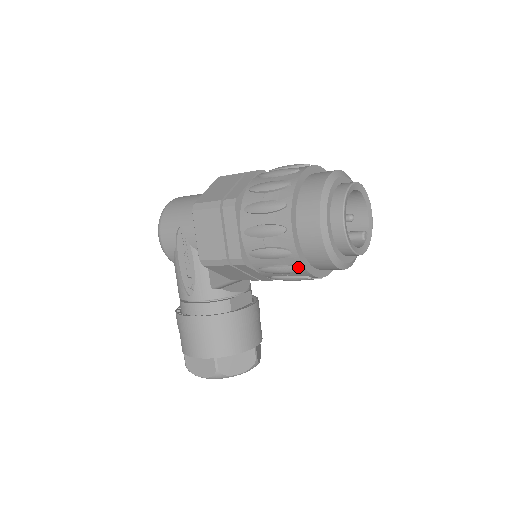
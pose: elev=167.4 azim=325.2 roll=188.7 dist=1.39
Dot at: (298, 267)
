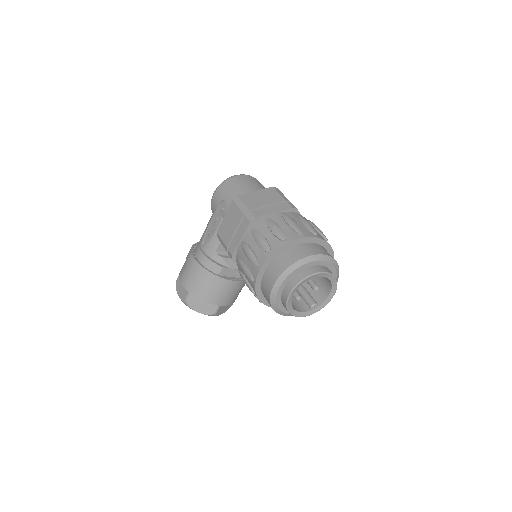
Dot at: (254, 291)
